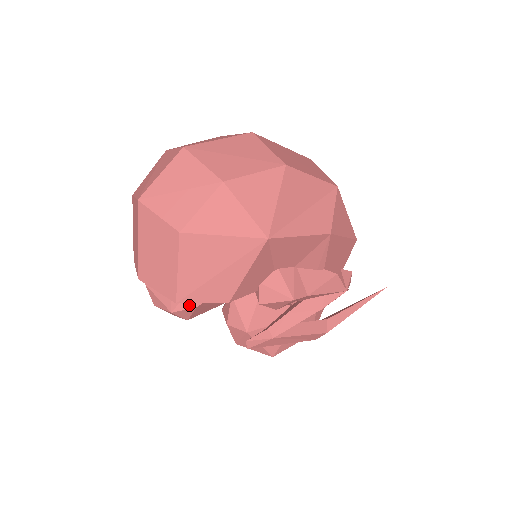
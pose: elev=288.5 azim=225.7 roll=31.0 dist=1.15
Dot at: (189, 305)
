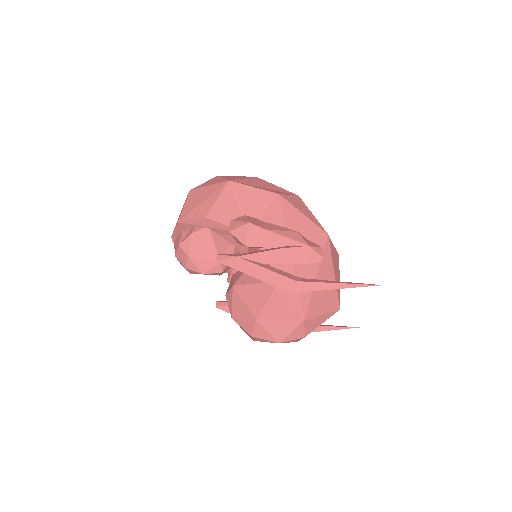
Dot at: (188, 236)
